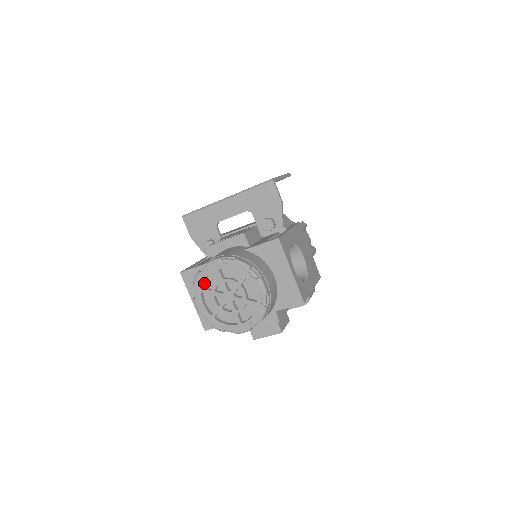
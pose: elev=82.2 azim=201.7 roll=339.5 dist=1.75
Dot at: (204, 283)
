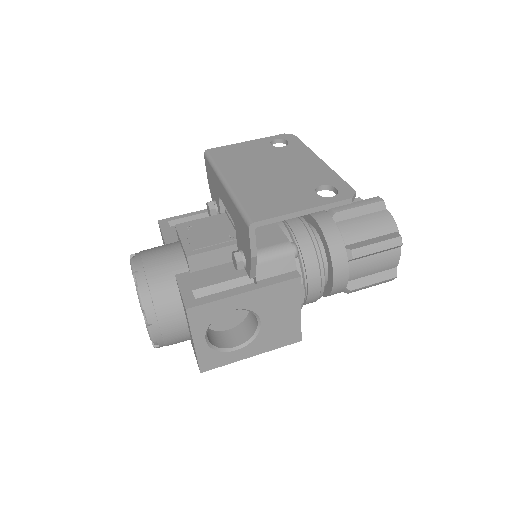
Dot at: occluded
